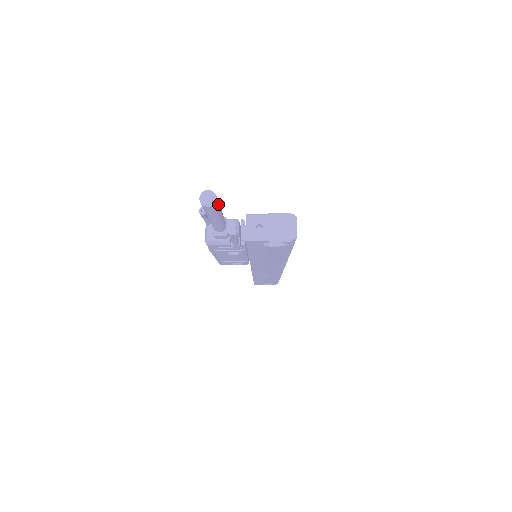
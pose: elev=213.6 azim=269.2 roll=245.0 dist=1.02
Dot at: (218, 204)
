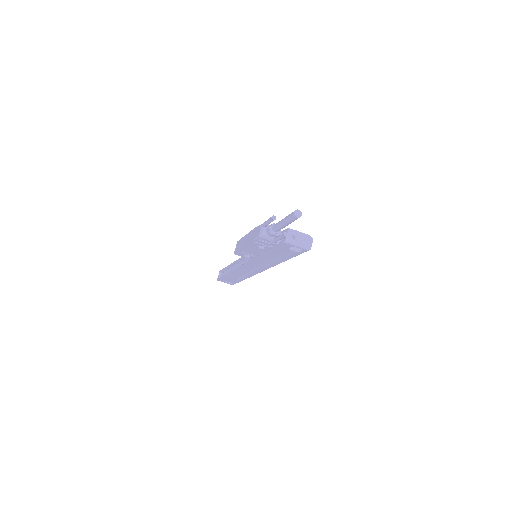
Dot at: occluded
